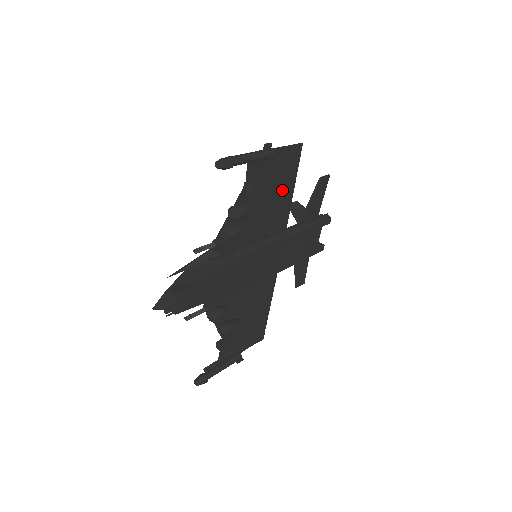
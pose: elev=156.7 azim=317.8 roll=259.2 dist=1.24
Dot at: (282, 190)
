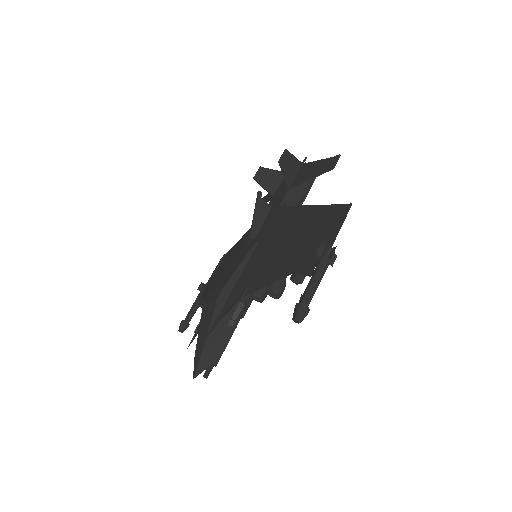
Dot at: (306, 221)
